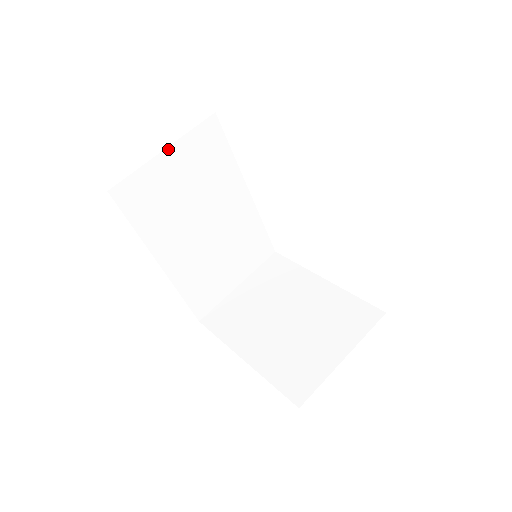
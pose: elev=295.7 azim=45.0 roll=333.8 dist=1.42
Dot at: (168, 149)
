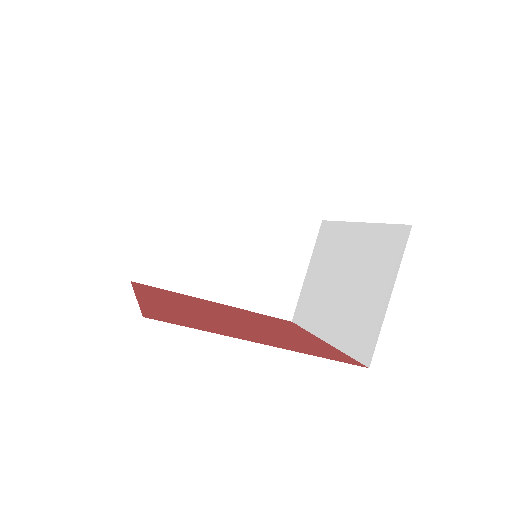
Dot at: (150, 220)
